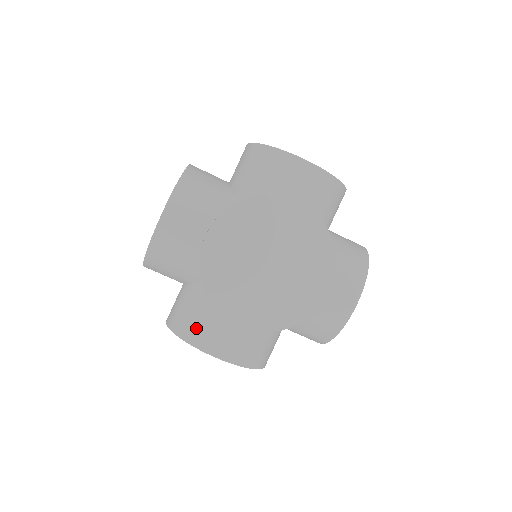
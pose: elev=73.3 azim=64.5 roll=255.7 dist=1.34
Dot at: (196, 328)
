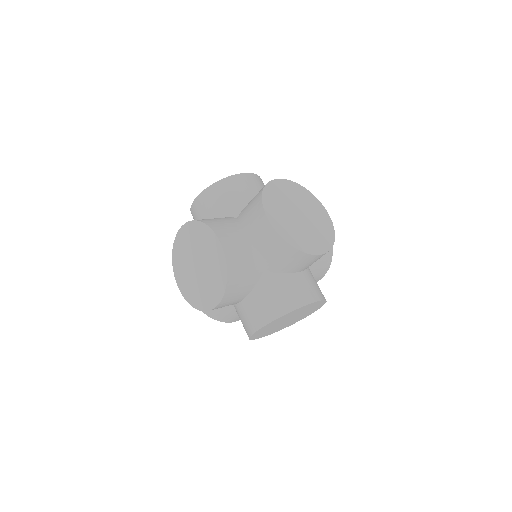
Dot at: (218, 224)
